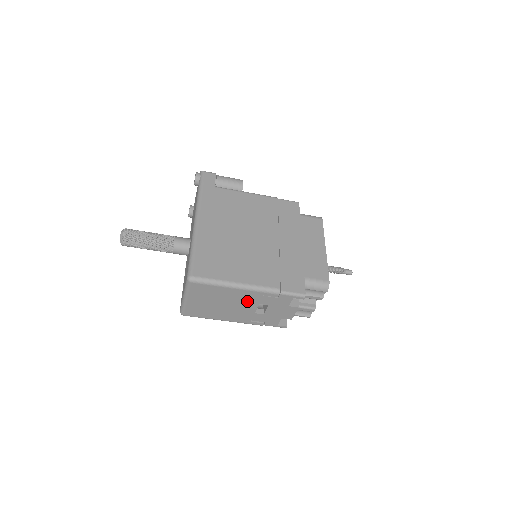
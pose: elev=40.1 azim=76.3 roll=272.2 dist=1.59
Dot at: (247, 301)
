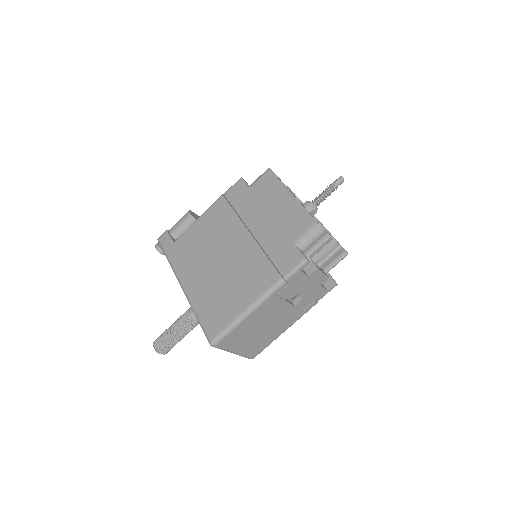
Dot at: (274, 309)
